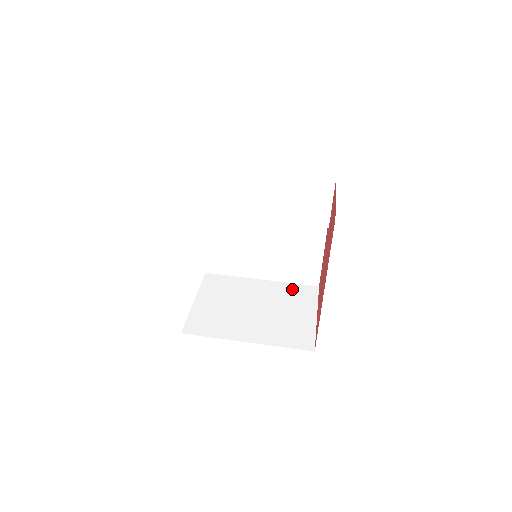
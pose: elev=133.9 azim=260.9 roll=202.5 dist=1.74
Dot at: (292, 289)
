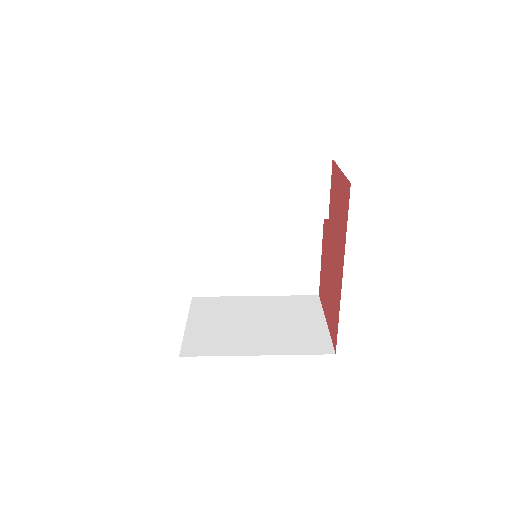
Dot at: (291, 300)
